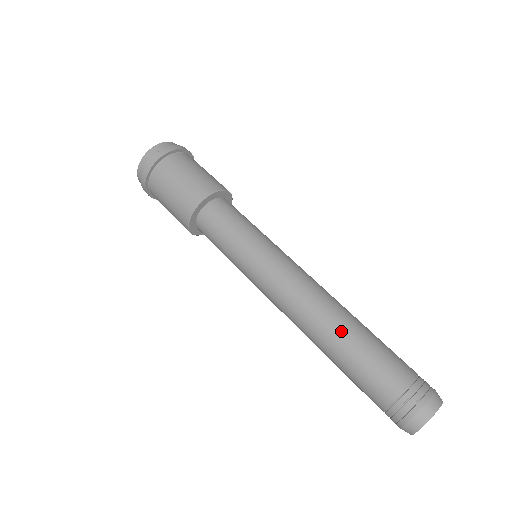
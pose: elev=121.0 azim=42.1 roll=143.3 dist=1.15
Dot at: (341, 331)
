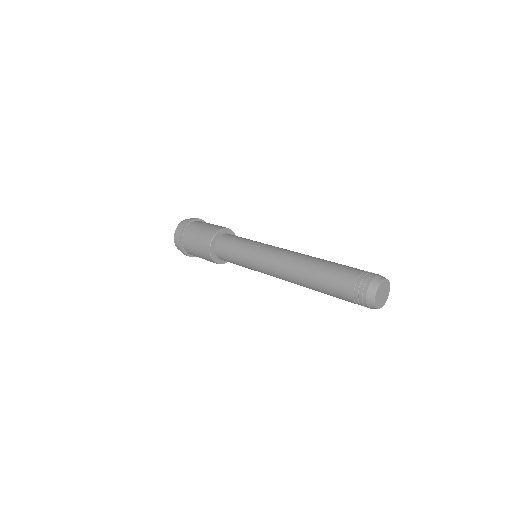
Dot at: (323, 259)
